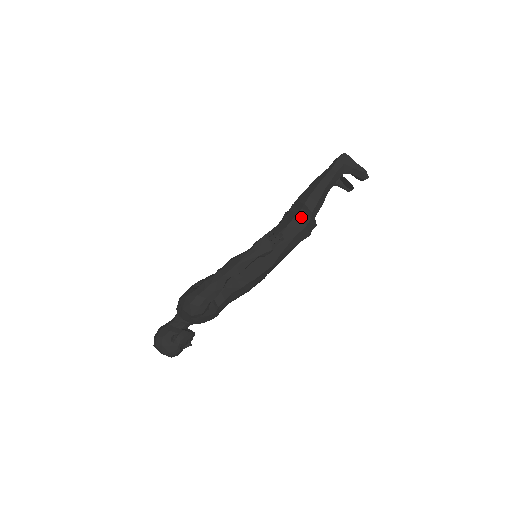
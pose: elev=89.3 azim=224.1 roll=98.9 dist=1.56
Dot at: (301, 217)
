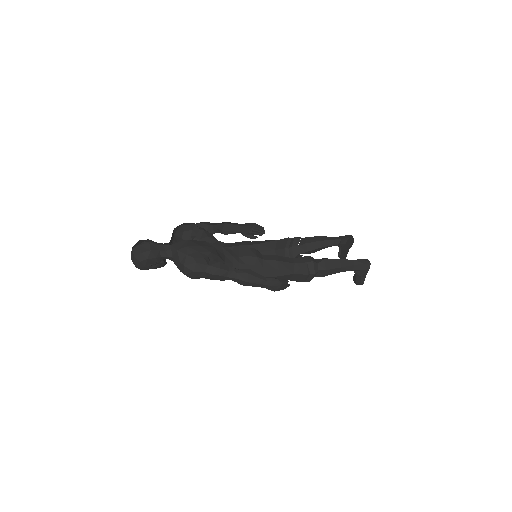
Dot at: (308, 277)
